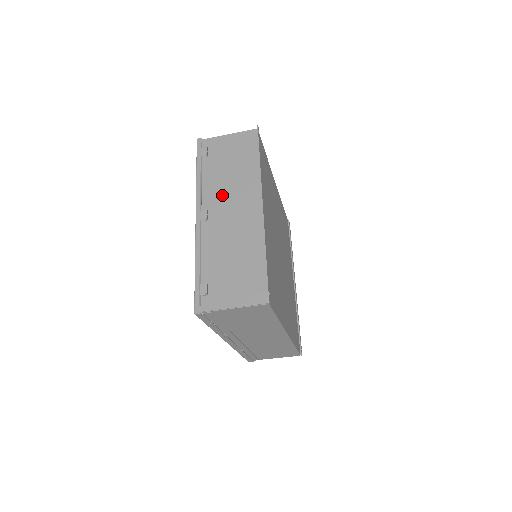
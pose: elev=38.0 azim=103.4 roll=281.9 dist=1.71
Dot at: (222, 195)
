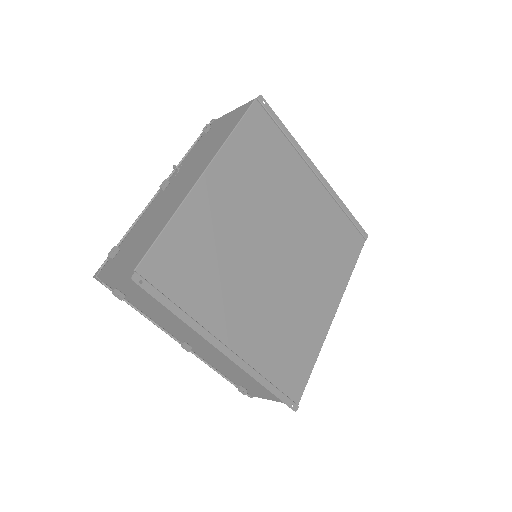
Dot at: (180, 332)
